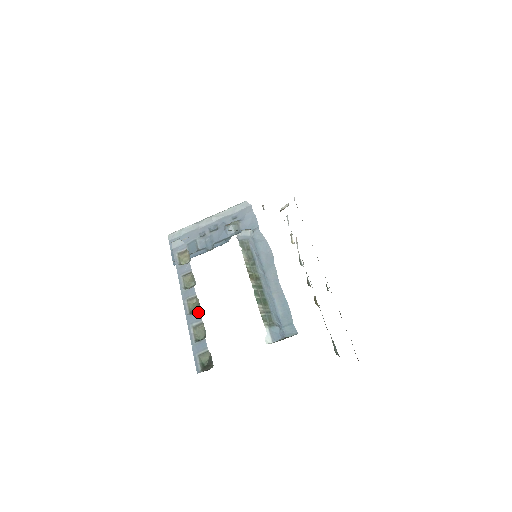
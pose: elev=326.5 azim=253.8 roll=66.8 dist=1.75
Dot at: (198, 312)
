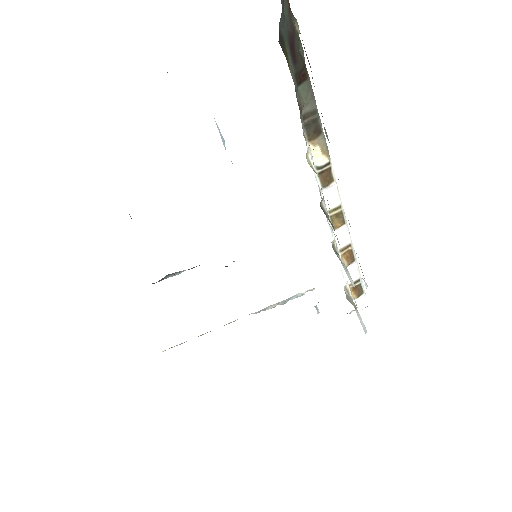
Dot at: occluded
